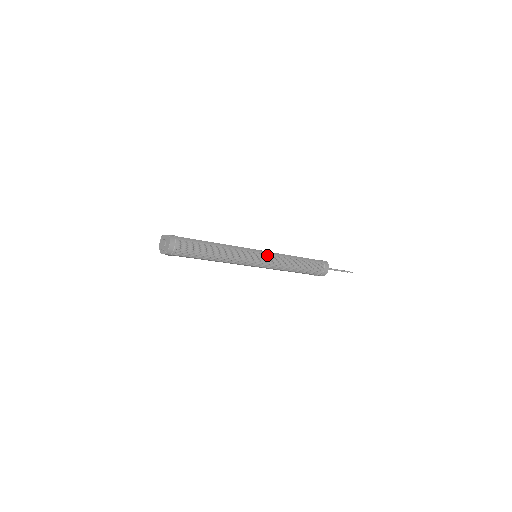
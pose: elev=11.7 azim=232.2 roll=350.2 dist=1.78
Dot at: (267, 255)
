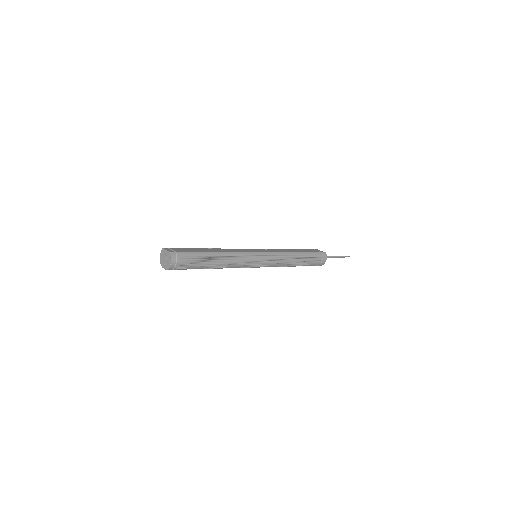
Dot at: (267, 257)
